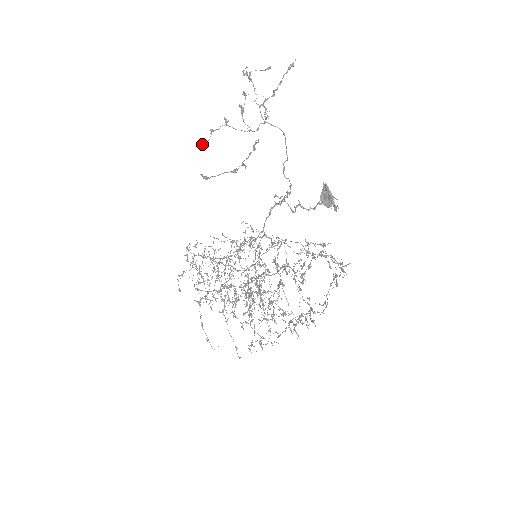
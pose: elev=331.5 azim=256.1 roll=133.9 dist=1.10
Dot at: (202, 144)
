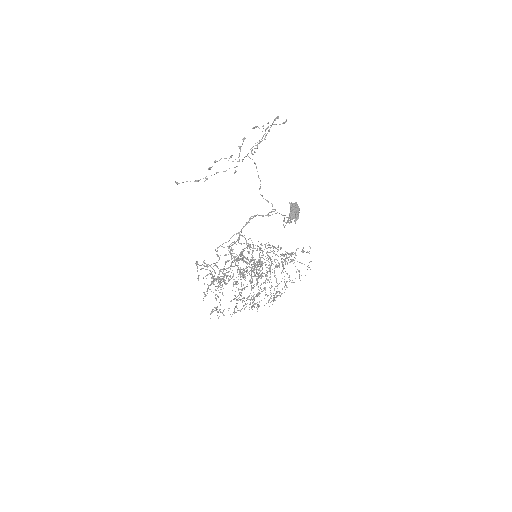
Dot at: (208, 169)
